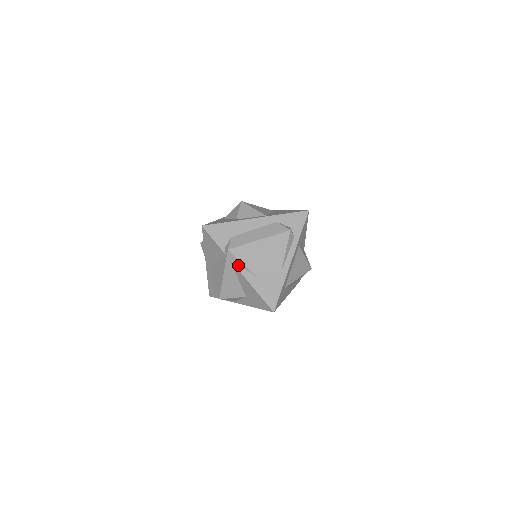
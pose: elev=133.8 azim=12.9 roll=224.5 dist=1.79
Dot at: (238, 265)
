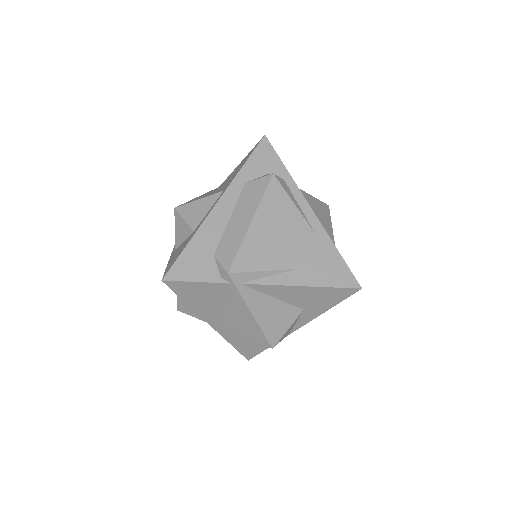
Dot at: (259, 280)
